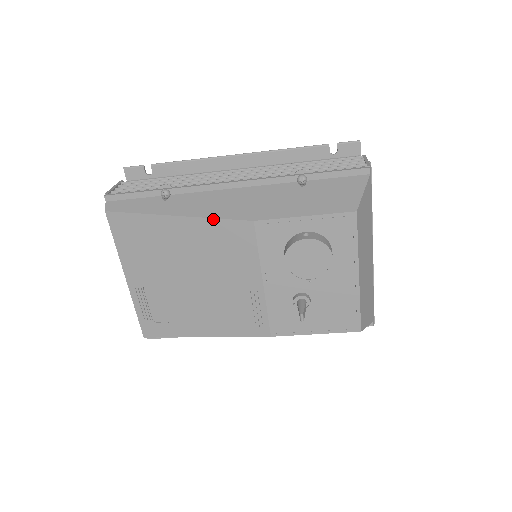
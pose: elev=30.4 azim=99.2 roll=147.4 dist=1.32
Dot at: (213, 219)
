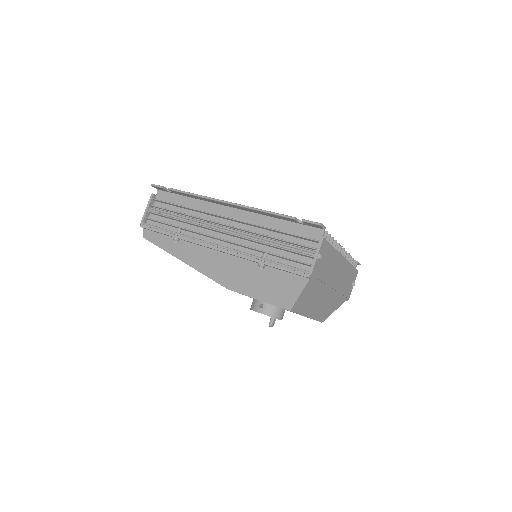
Dot at: (205, 275)
